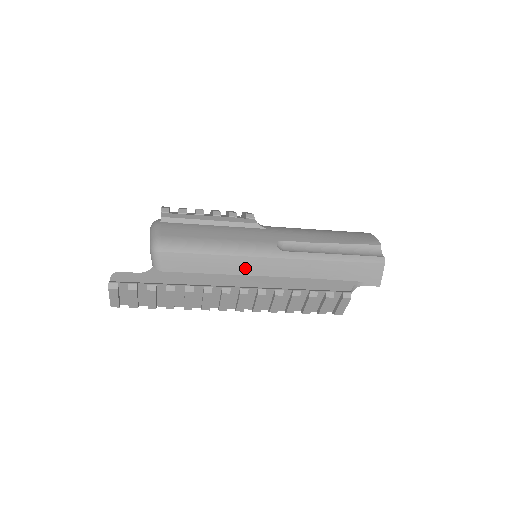
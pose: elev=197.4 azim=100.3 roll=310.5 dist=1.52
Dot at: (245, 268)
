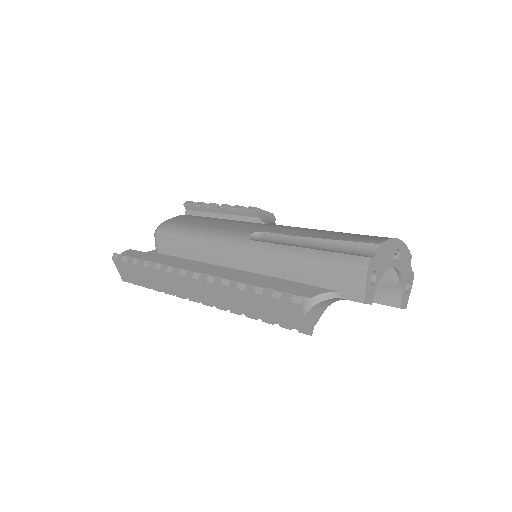
Dot at: (215, 256)
